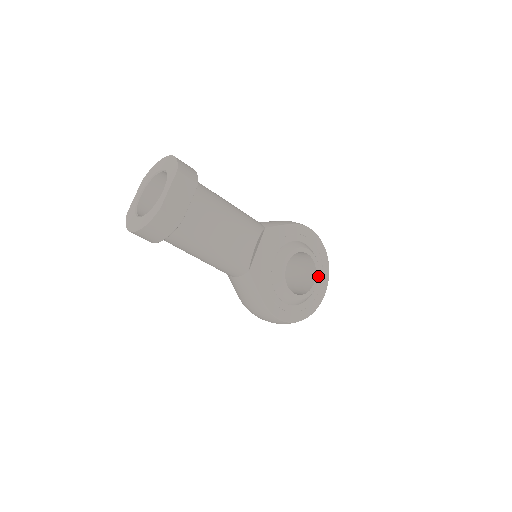
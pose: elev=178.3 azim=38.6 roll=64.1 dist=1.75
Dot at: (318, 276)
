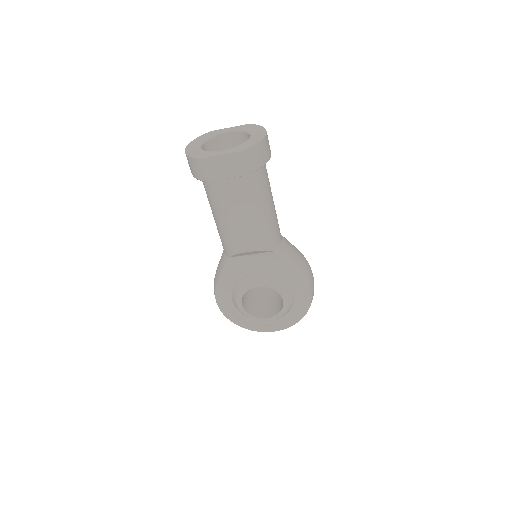
Dot at: (274, 319)
